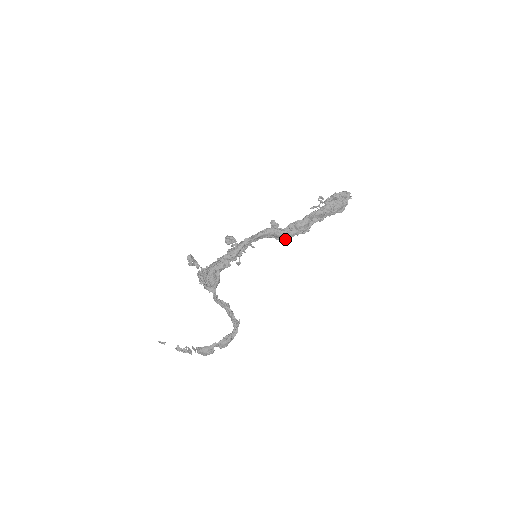
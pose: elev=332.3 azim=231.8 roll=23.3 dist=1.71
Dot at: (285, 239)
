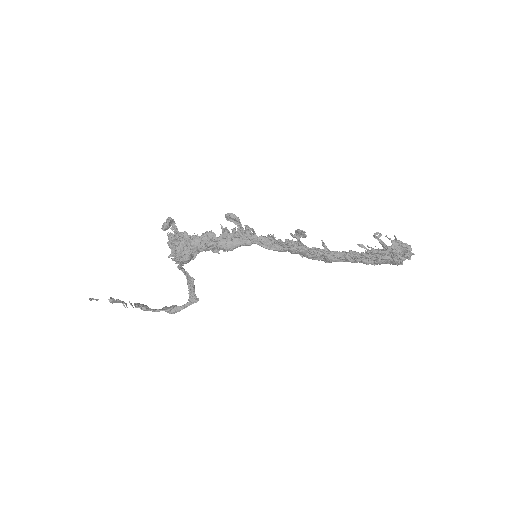
Dot at: (303, 255)
